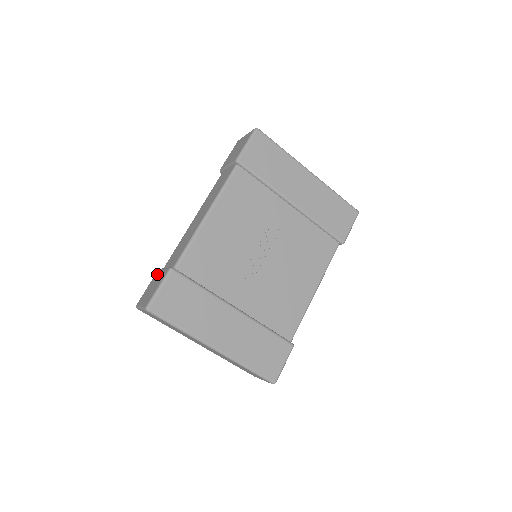
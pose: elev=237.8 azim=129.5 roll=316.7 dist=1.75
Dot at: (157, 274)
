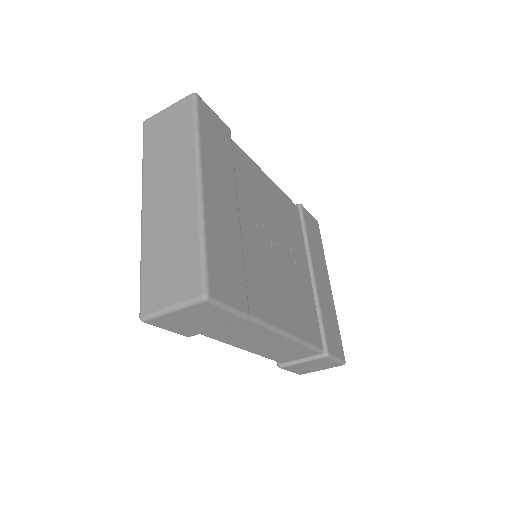
Dot at: occluded
